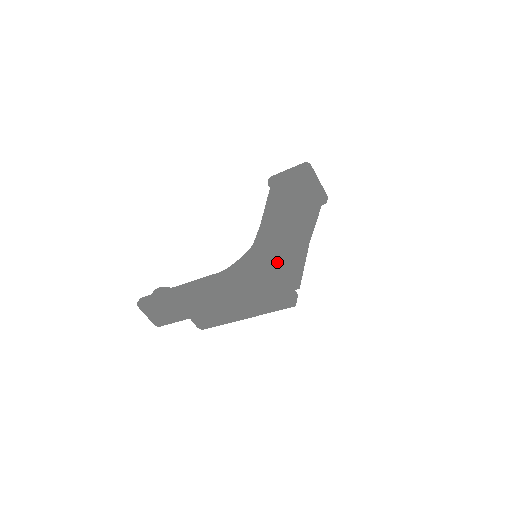
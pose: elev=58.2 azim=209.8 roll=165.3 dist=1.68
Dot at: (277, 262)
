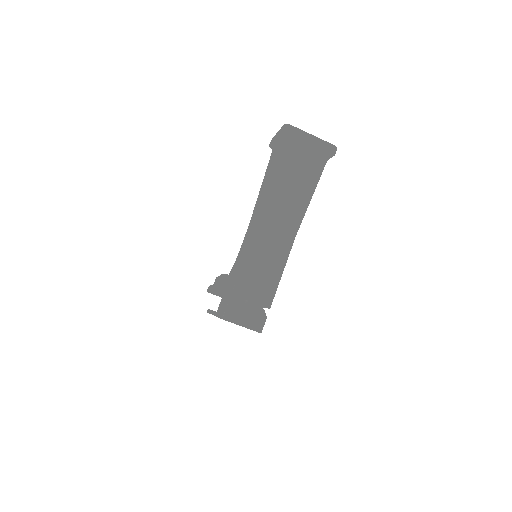
Dot at: (233, 295)
